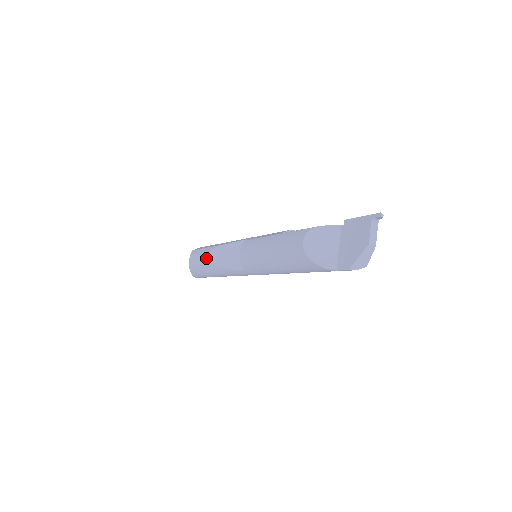
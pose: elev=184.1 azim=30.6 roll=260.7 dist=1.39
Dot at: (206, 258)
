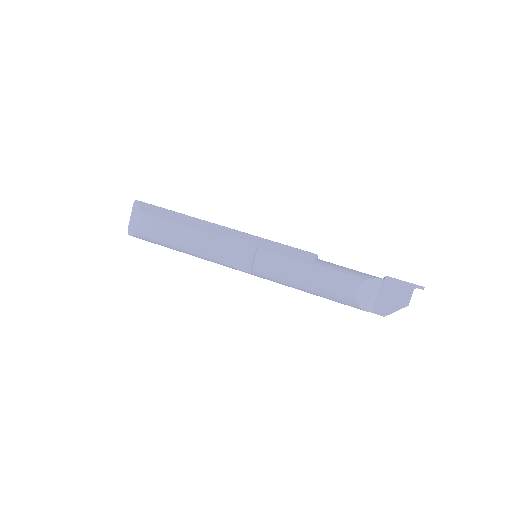
Dot at: (183, 239)
